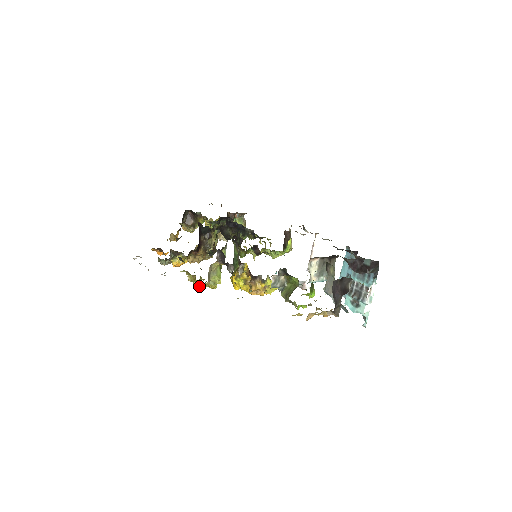
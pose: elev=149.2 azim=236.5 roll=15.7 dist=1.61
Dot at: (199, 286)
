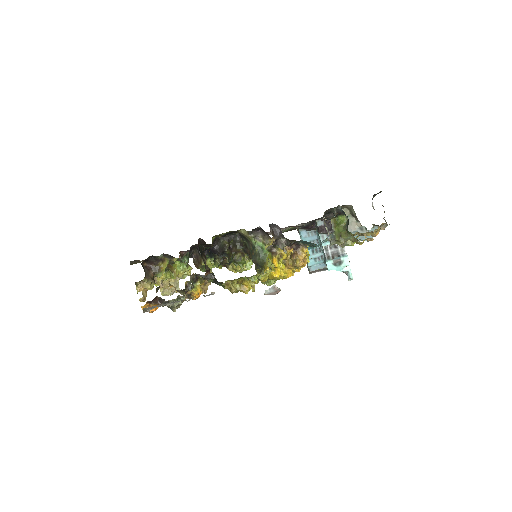
Dot at: (248, 289)
